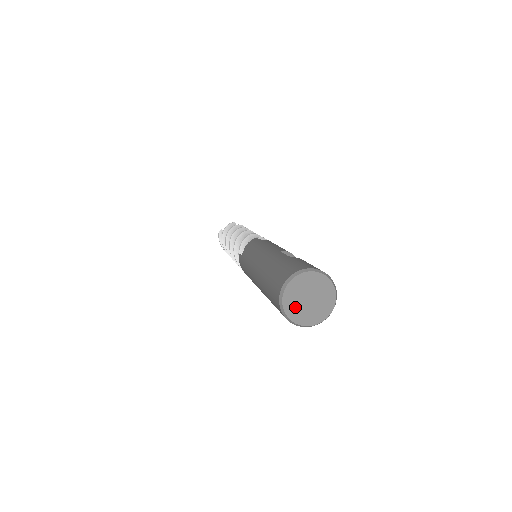
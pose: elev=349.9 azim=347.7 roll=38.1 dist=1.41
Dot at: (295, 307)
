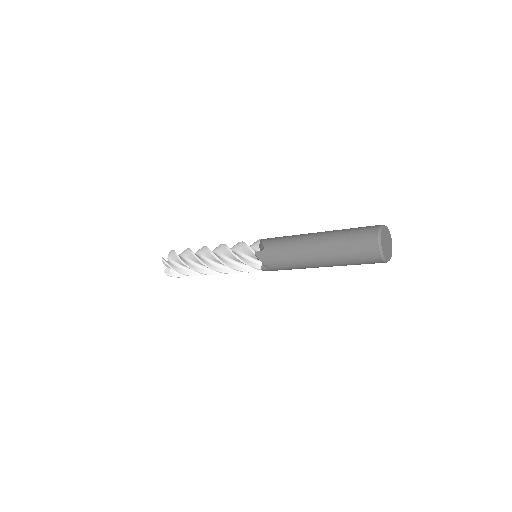
Dot at: (384, 248)
